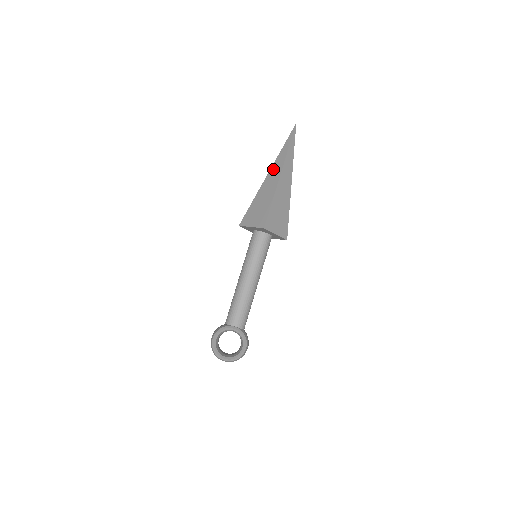
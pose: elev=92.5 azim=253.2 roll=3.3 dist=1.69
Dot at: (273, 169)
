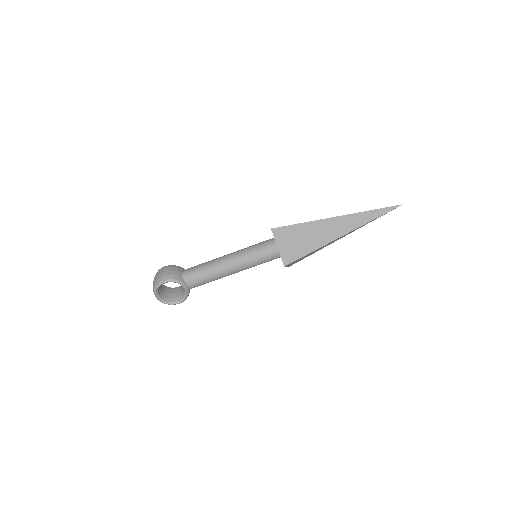
Dot at: (344, 220)
